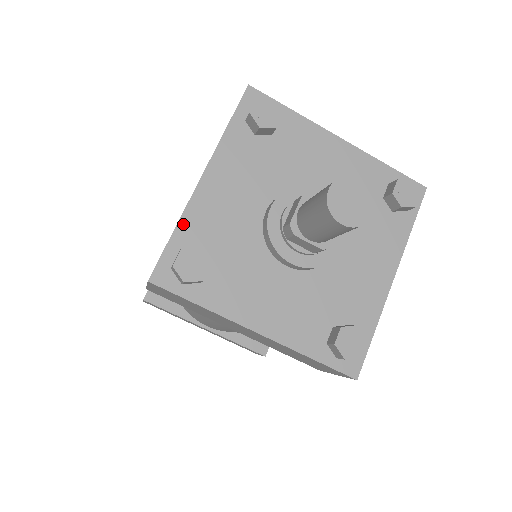
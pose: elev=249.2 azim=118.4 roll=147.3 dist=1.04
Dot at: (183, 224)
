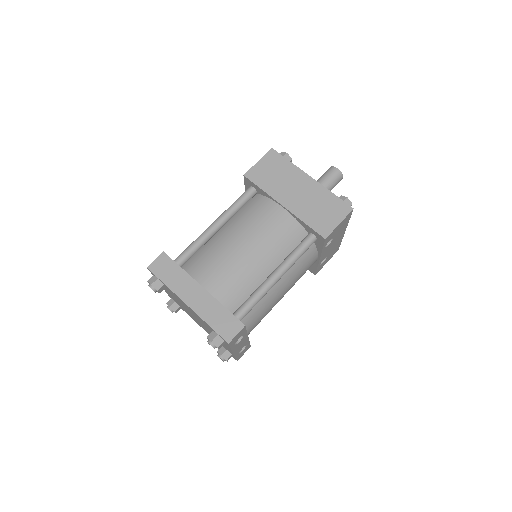
Dot at: occluded
